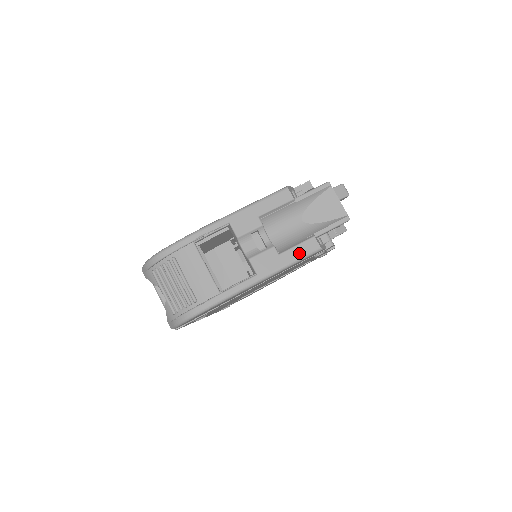
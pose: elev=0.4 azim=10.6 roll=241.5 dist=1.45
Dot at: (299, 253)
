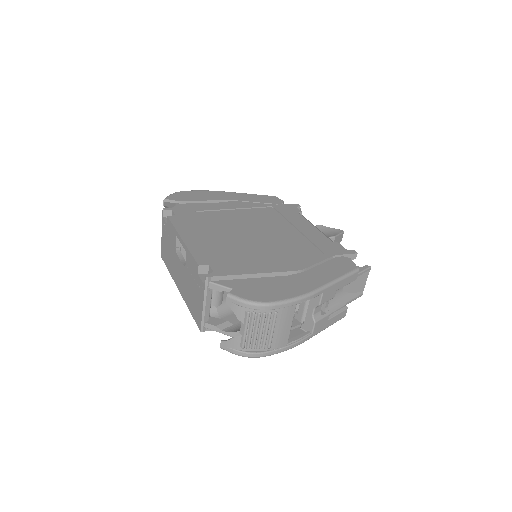
Dot at: (336, 320)
